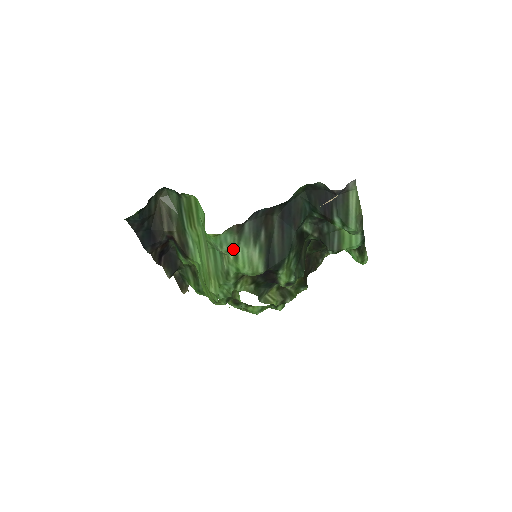
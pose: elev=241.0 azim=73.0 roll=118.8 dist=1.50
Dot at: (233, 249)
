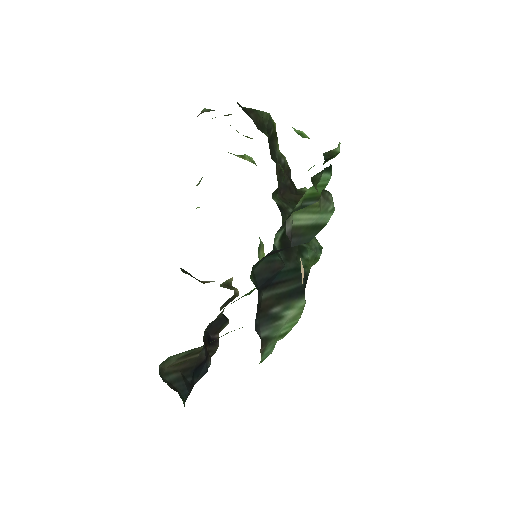
Dot at: (276, 341)
